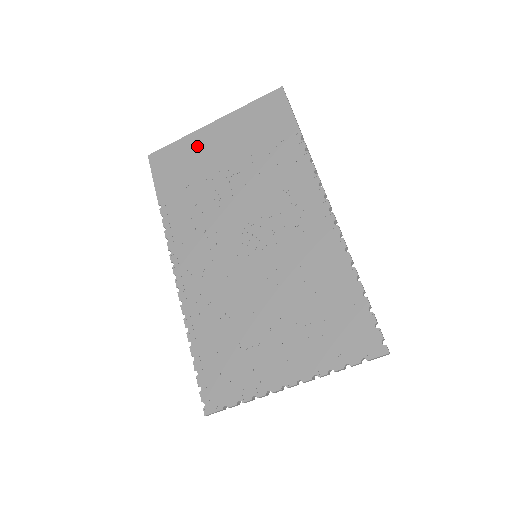
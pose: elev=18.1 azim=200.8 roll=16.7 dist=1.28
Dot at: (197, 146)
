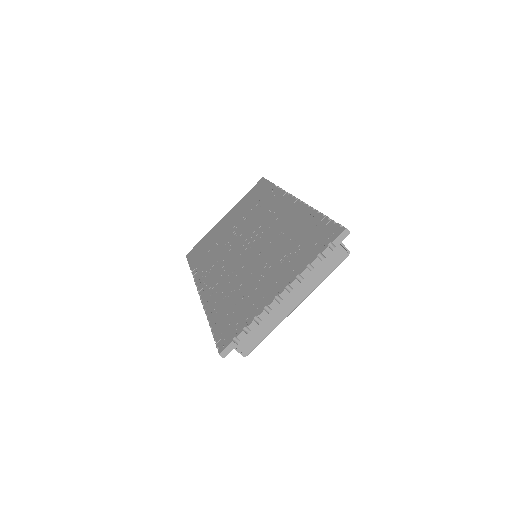
Dot at: (215, 231)
